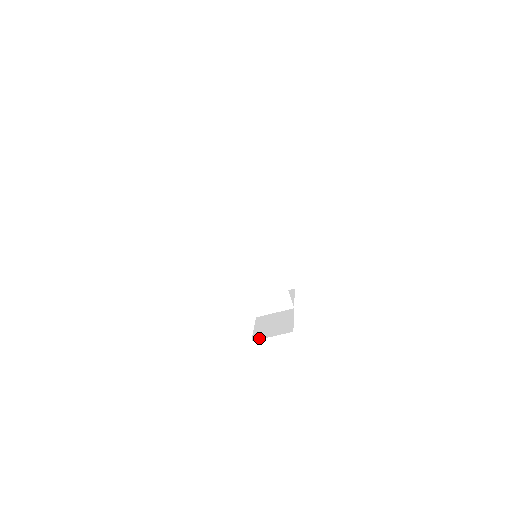
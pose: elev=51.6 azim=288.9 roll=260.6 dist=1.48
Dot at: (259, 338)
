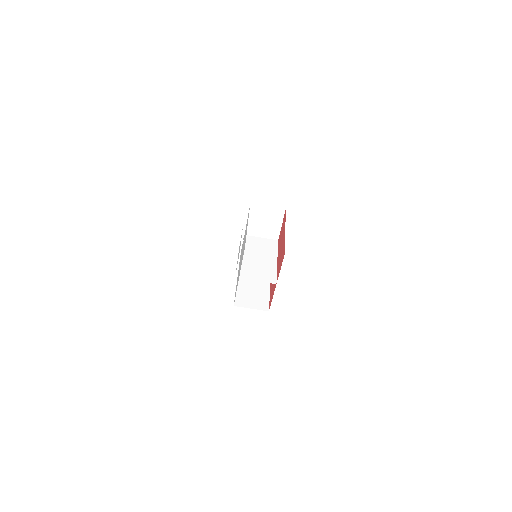
Dot at: occluded
